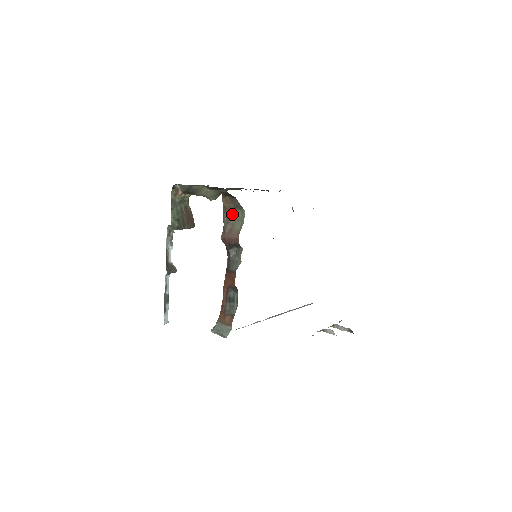
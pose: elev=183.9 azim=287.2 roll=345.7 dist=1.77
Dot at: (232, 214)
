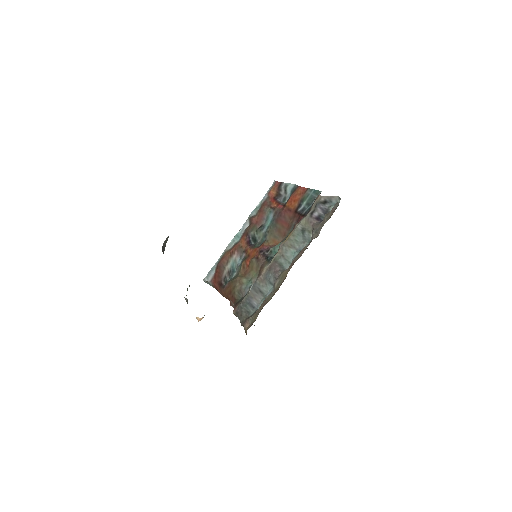
Dot at: occluded
